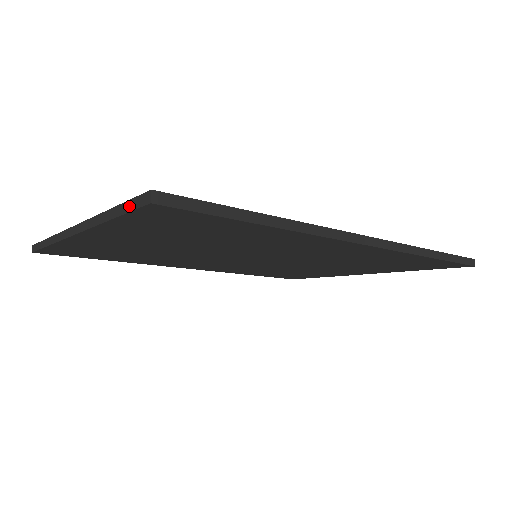
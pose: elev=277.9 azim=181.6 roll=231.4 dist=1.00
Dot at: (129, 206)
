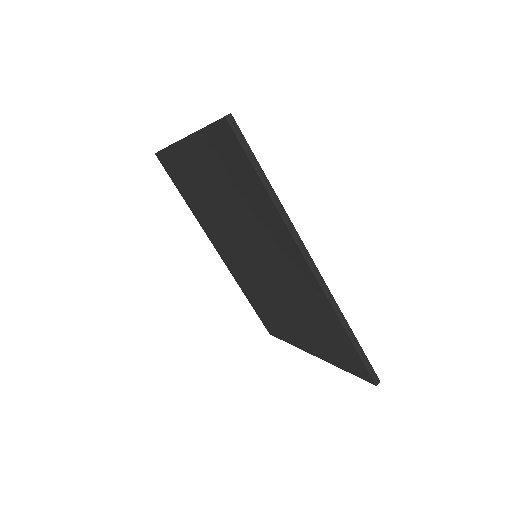
Dot at: (217, 120)
